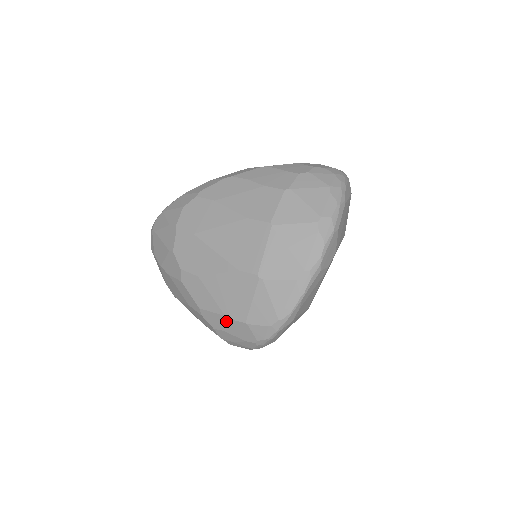
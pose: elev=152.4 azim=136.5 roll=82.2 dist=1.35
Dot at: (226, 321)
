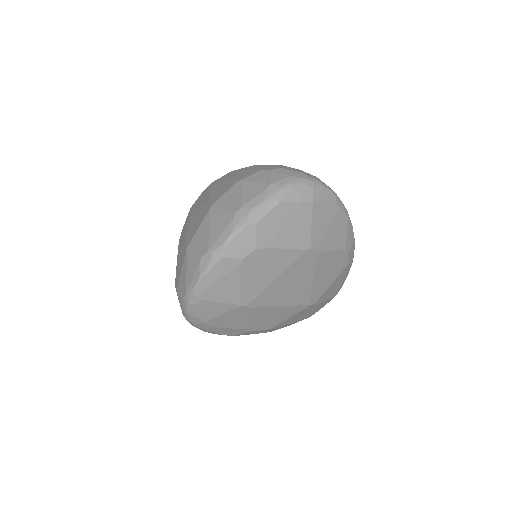
Dot at: occluded
